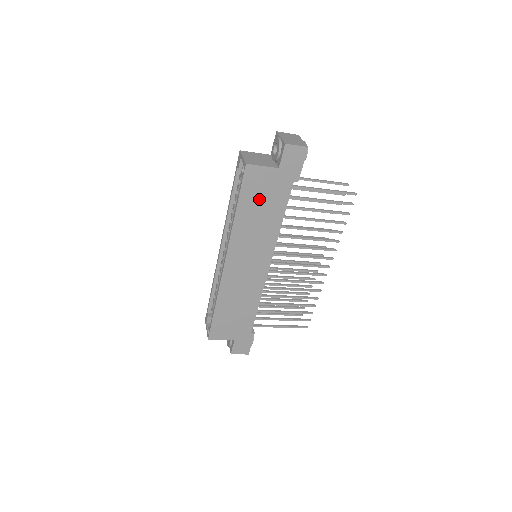
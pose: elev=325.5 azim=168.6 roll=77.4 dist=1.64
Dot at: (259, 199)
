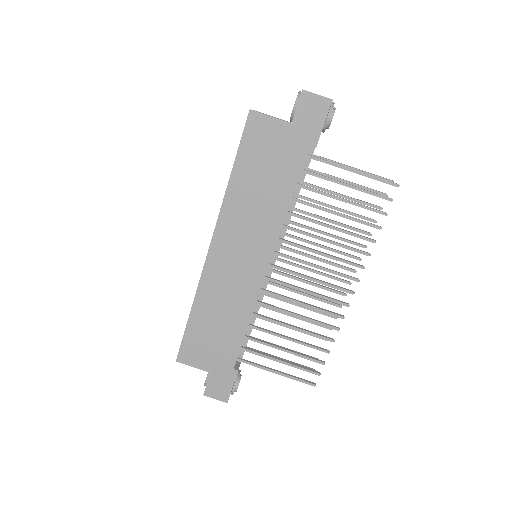
Dot at: (262, 163)
